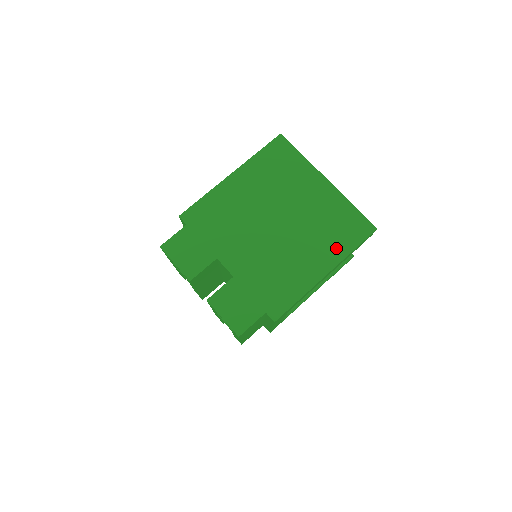
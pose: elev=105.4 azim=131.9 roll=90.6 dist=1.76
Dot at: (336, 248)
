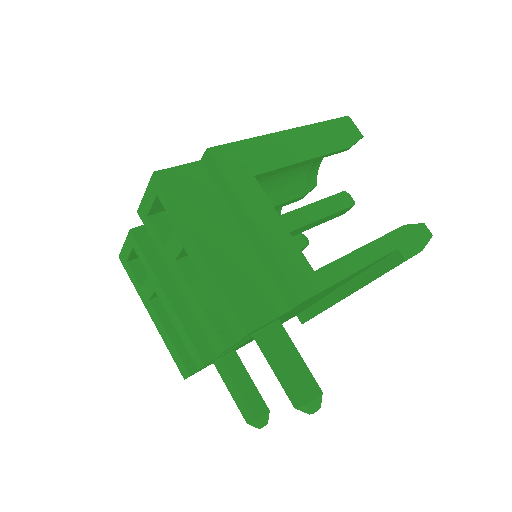
Dot at: occluded
